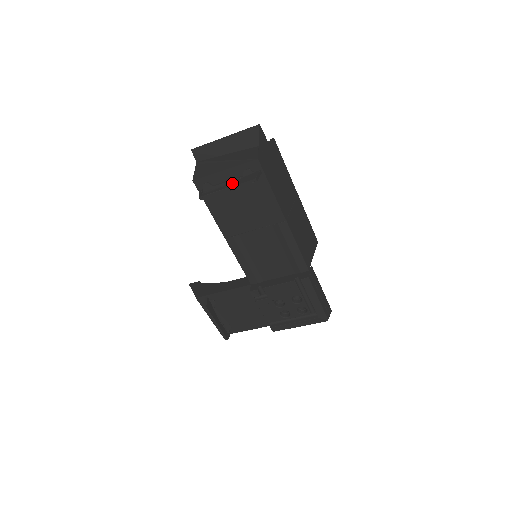
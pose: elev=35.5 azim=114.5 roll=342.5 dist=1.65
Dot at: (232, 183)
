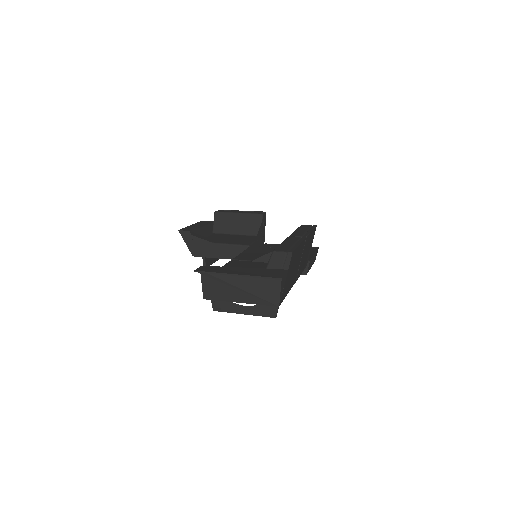
Dot at: (249, 309)
